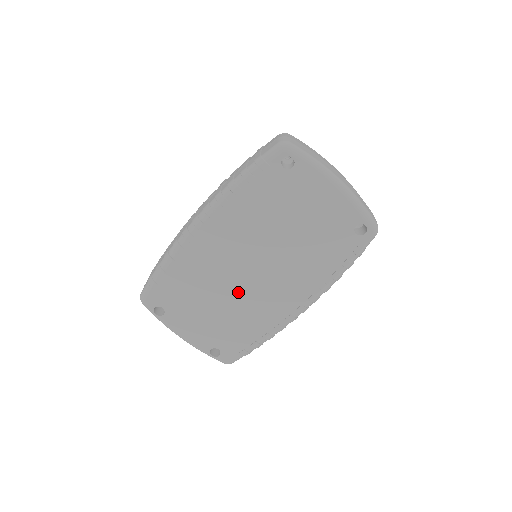
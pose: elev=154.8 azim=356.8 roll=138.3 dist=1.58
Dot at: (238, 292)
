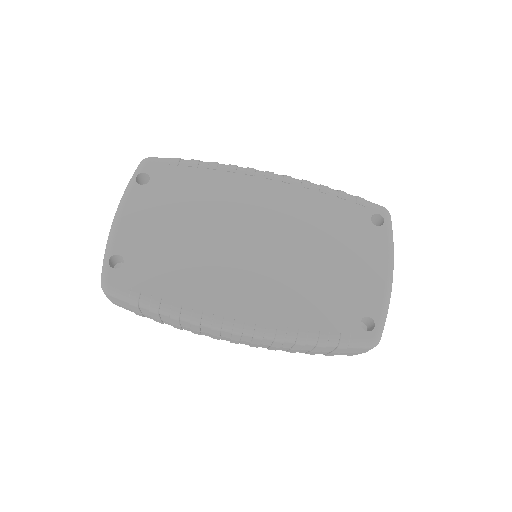
Dot at: (218, 245)
